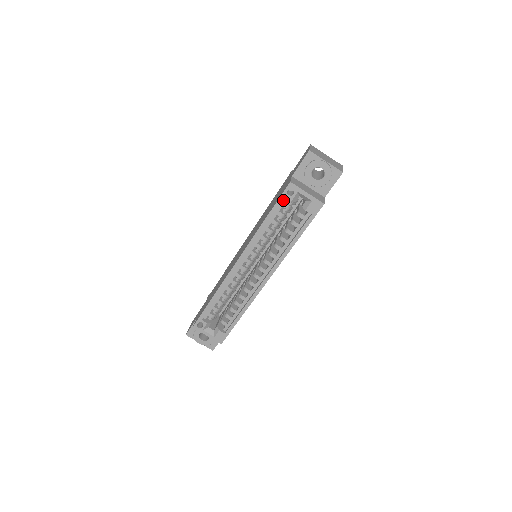
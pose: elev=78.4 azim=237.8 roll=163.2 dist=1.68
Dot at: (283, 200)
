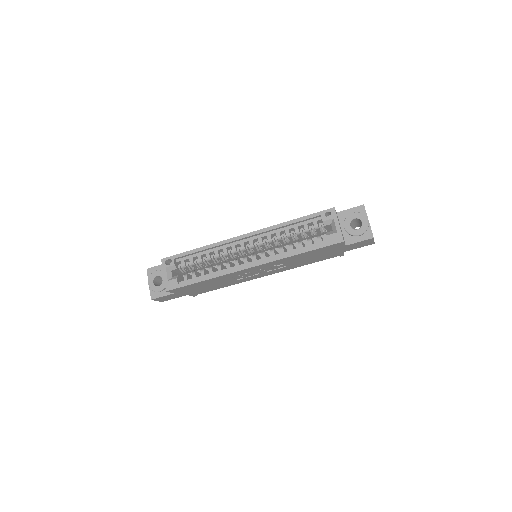
Dot at: (317, 218)
